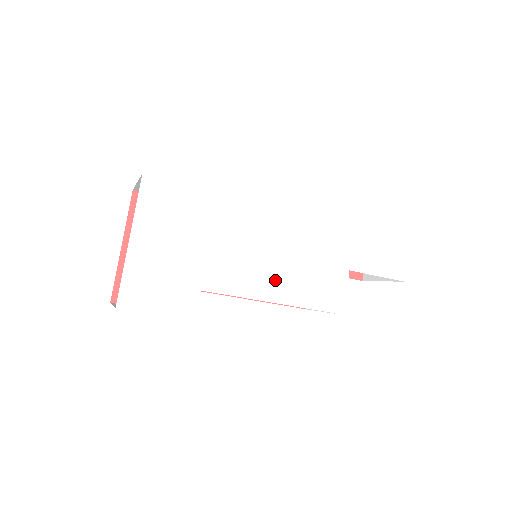
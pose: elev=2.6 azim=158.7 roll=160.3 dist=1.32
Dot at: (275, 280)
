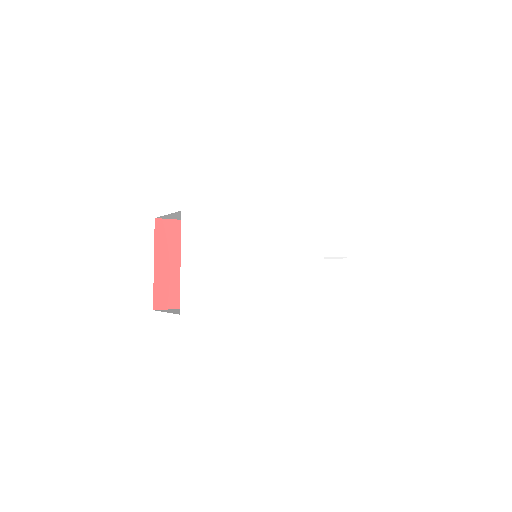
Dot at: (278, 273)
